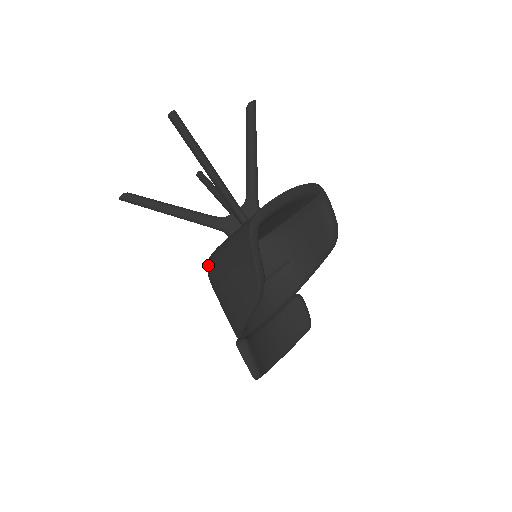
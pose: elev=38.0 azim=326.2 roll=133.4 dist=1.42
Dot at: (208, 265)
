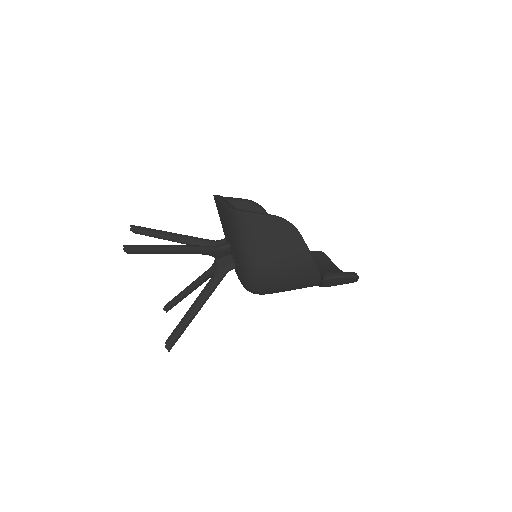
Dot at: (254, 280)
